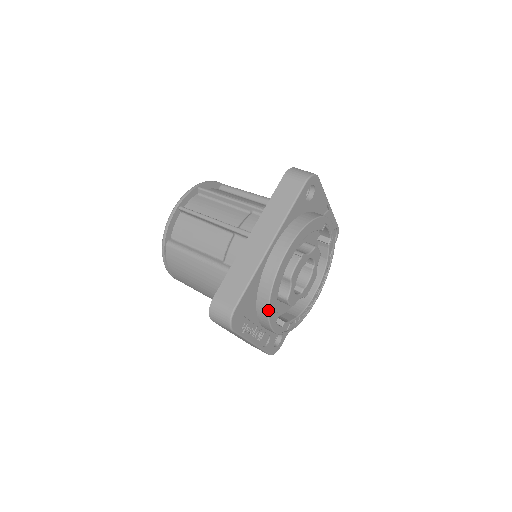
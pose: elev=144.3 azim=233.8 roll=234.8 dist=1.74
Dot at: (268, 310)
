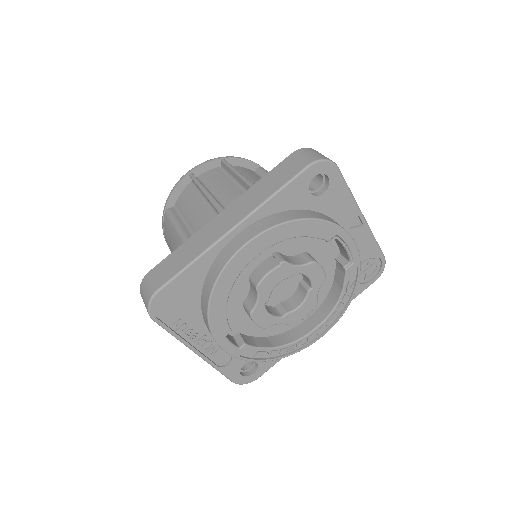
Dot at: (207, 313)
